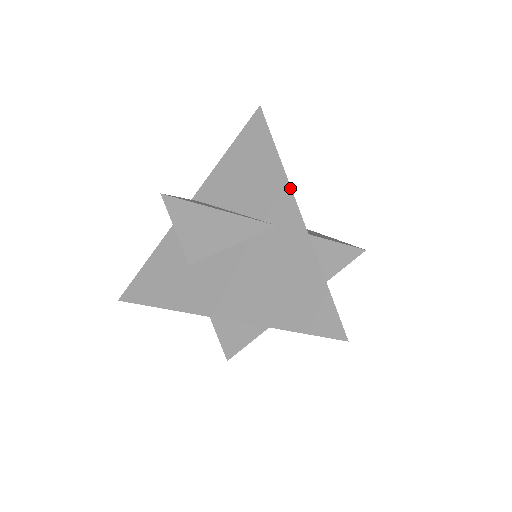
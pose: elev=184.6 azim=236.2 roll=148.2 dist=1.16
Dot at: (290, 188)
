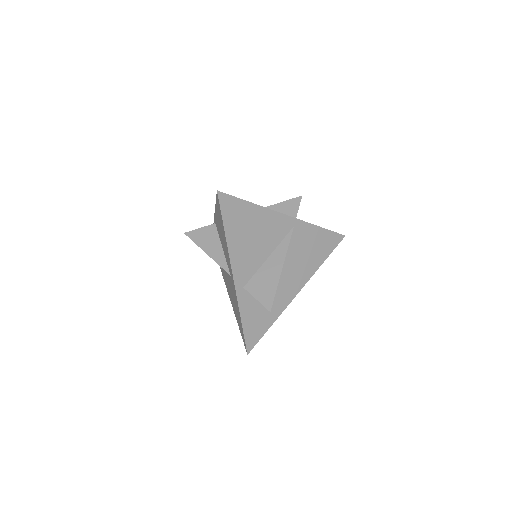
Dot at: (230, 262)
